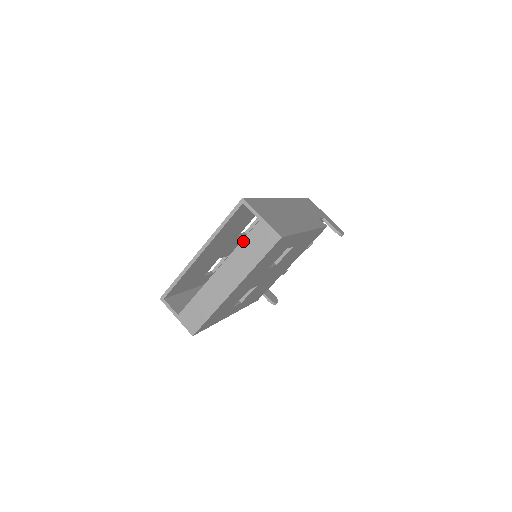
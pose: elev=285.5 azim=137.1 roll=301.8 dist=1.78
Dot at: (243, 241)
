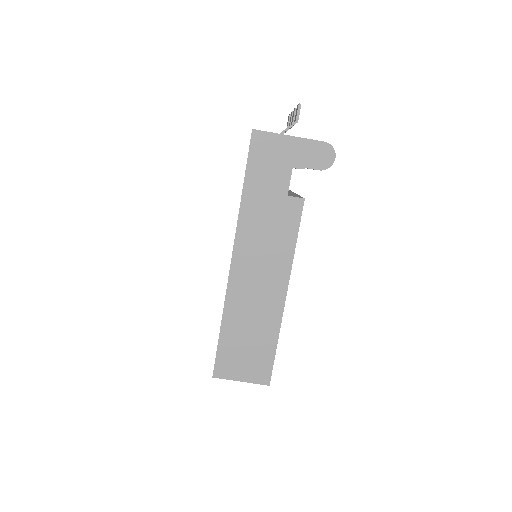
Dot at: occluded
